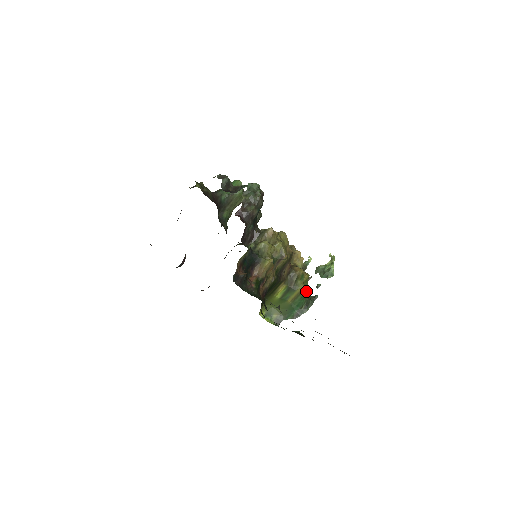
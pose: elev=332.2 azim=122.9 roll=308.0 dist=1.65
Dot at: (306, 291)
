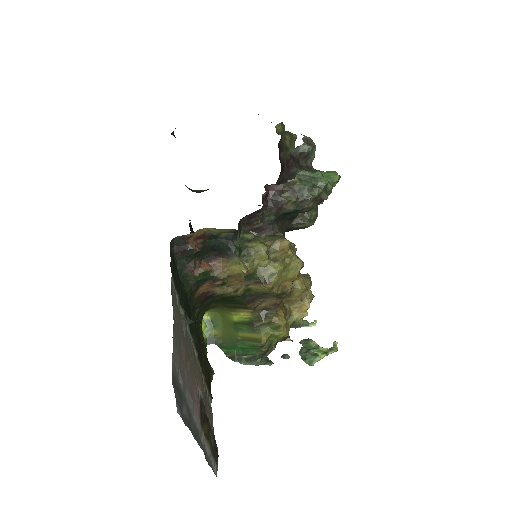
Dot at: (265, 345)
